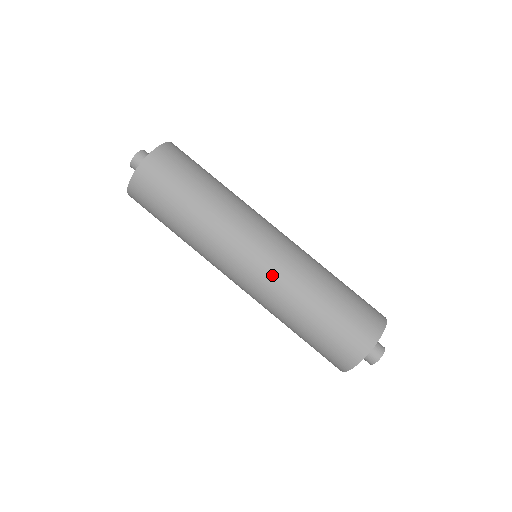
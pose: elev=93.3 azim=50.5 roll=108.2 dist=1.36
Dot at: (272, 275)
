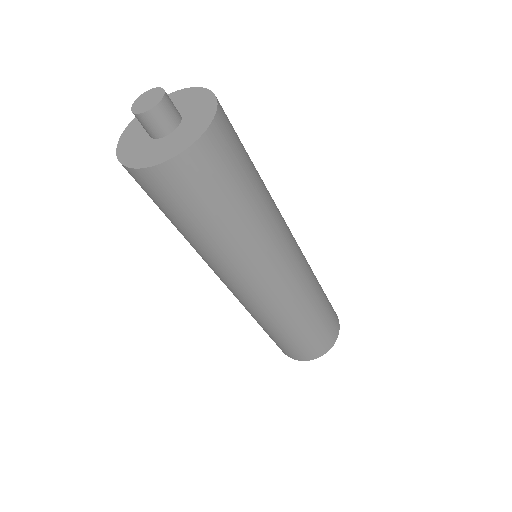
Dot at: (237, 298)
